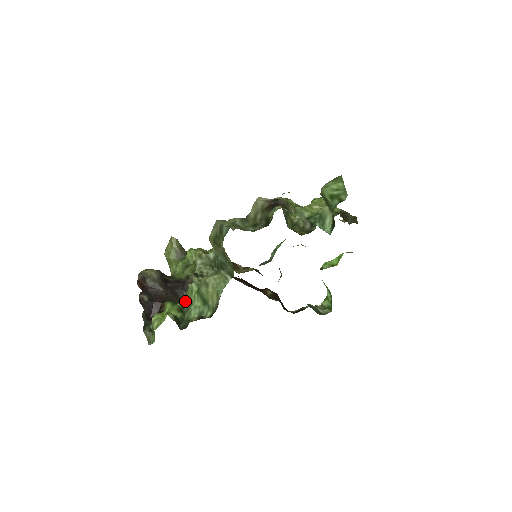
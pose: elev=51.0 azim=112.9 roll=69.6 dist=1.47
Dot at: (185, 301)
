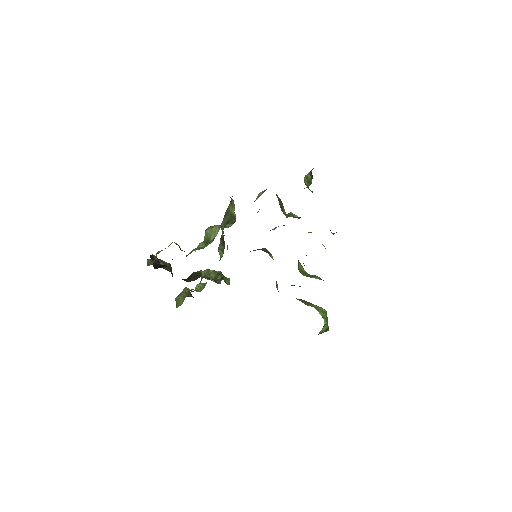
Dot at: occluded
